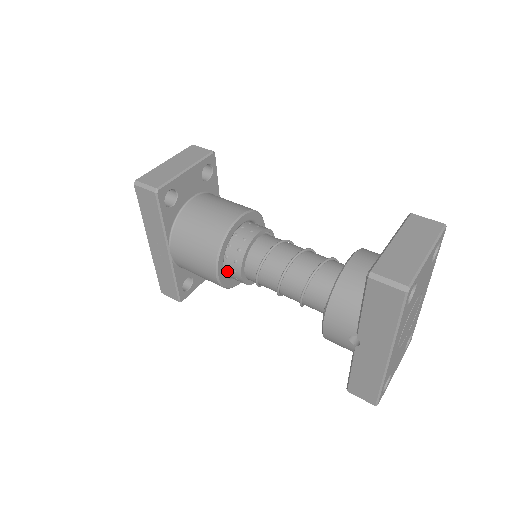
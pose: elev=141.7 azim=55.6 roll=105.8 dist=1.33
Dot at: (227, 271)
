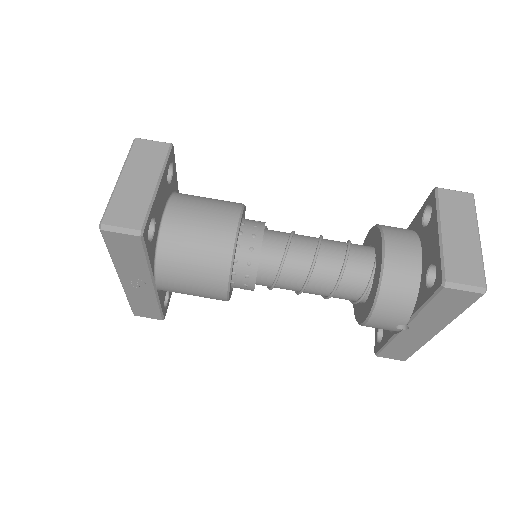
Dot at: (234, 286)
